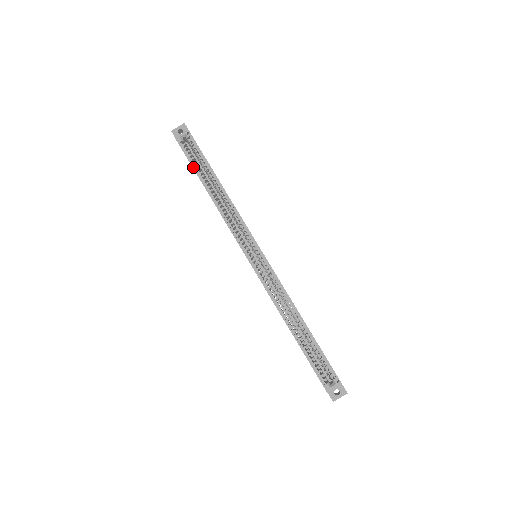
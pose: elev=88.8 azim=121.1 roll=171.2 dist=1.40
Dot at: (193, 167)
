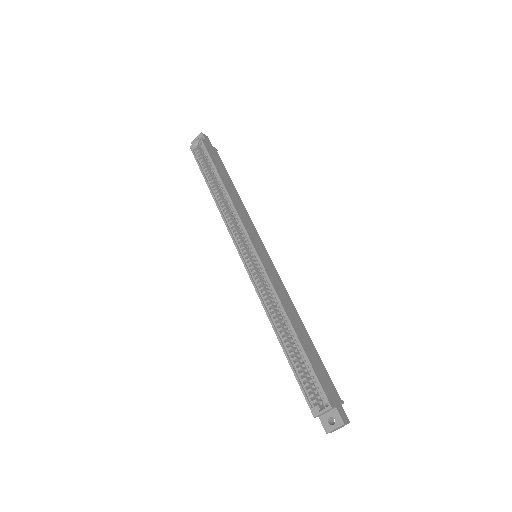
Dot at: (201, 171)
